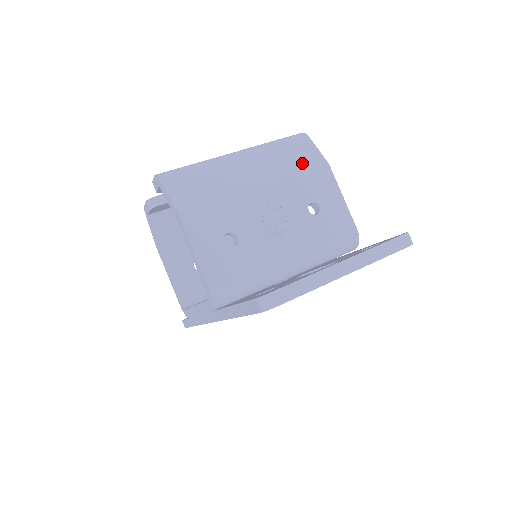
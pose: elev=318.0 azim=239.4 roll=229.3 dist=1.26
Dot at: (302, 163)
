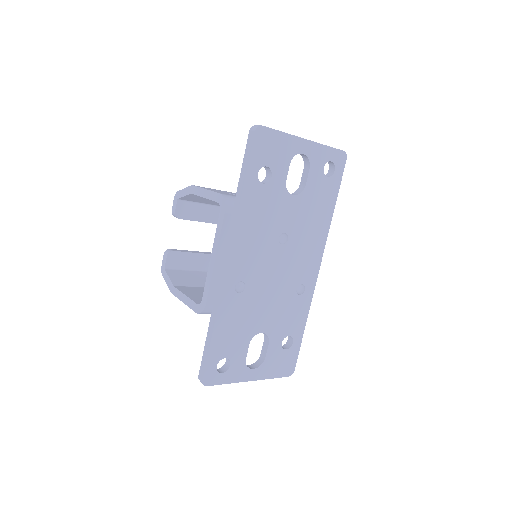
Dot at: occluded
